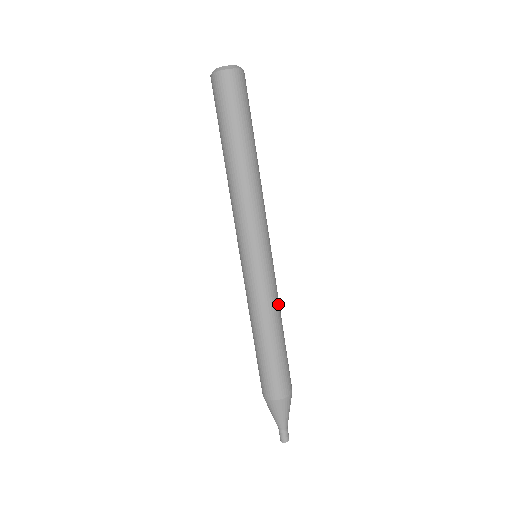
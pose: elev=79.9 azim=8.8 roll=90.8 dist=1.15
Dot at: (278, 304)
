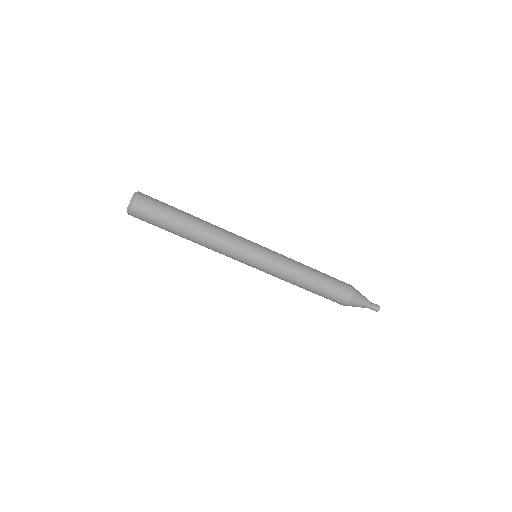
Dot at: (294, 265)
